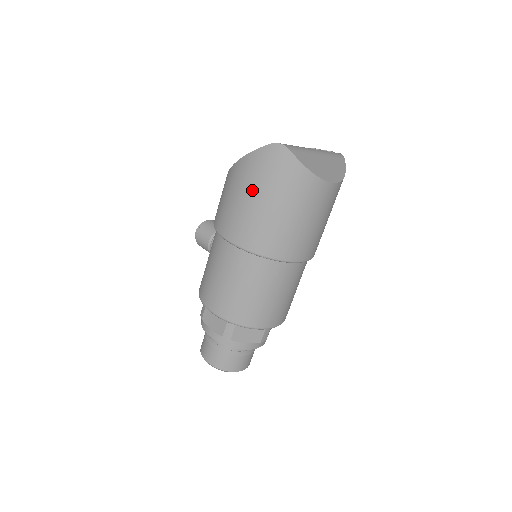
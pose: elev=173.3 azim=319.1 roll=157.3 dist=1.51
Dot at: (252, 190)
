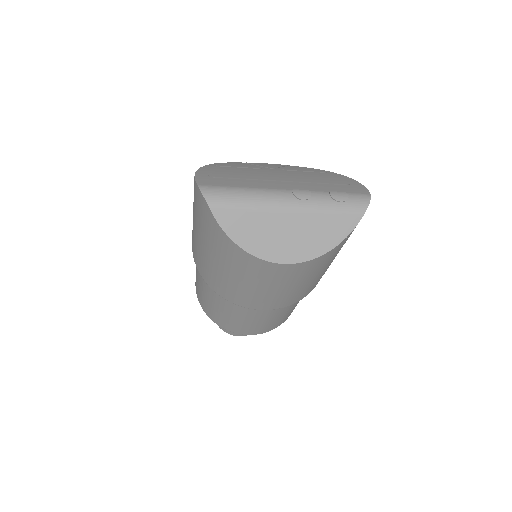
Dot at: (194, 218)
